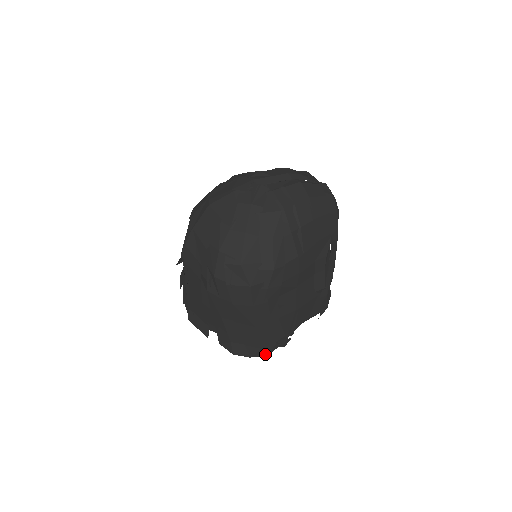
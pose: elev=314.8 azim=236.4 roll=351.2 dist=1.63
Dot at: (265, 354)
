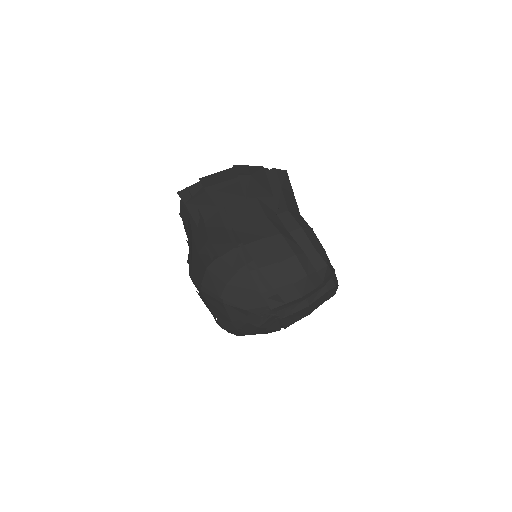
Dot at: occluded
